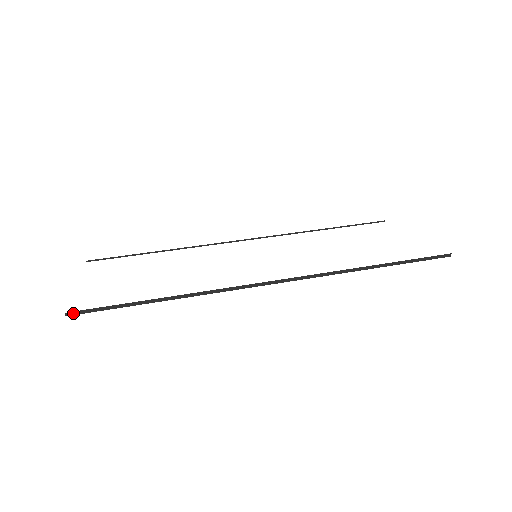
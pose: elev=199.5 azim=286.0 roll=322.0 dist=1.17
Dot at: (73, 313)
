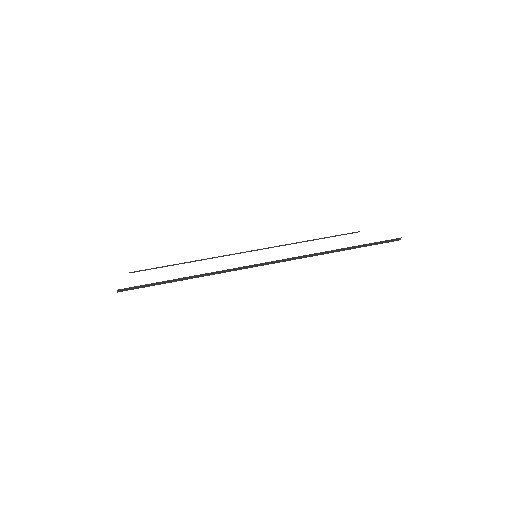
Dot at: (123, 290)
